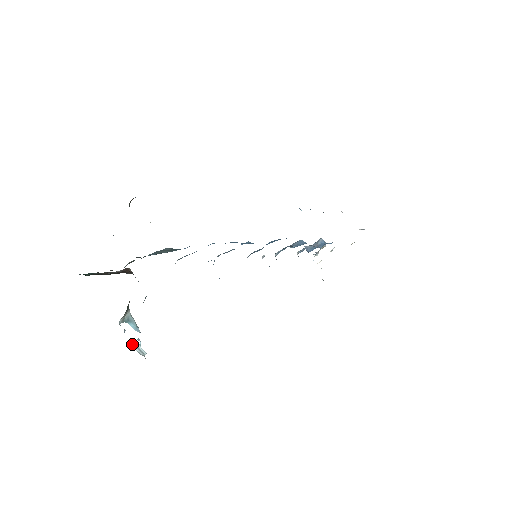
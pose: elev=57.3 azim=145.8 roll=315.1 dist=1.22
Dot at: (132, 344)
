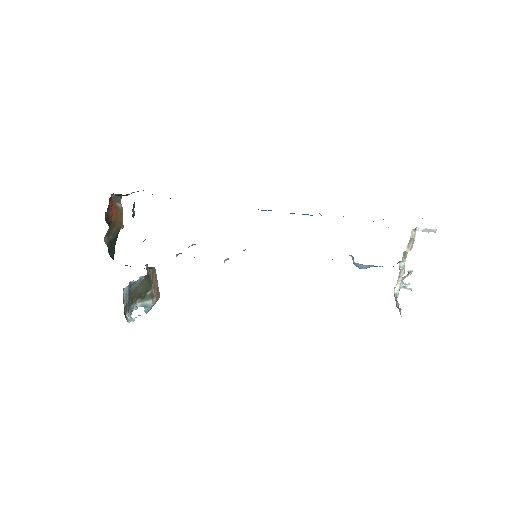
Dot at: occluded
